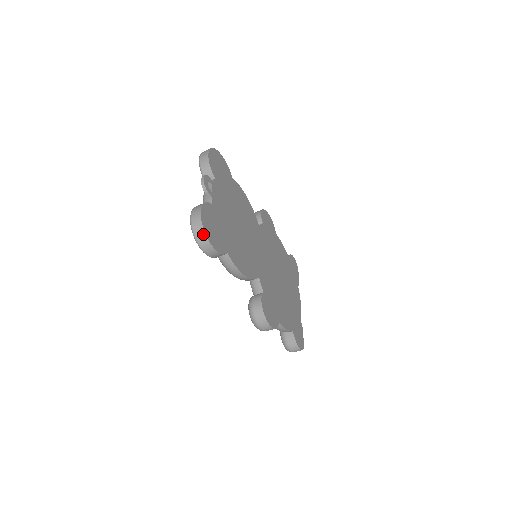
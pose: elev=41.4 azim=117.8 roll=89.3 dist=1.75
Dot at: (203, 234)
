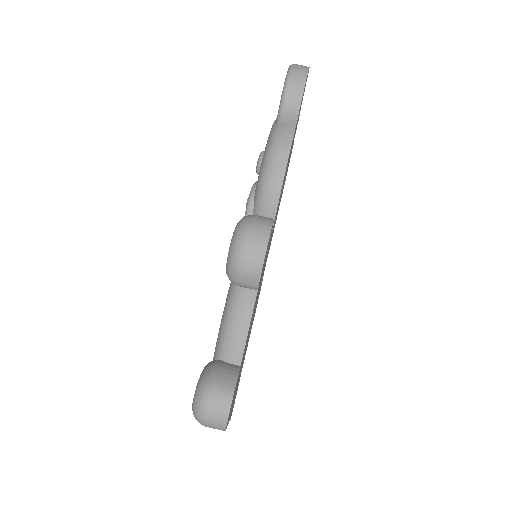
Dot at: (306, 67)
